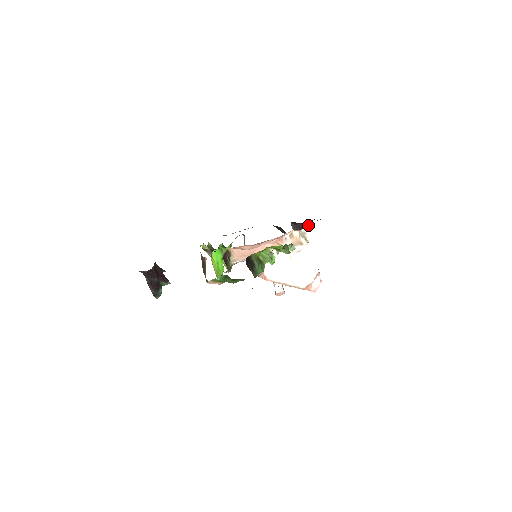
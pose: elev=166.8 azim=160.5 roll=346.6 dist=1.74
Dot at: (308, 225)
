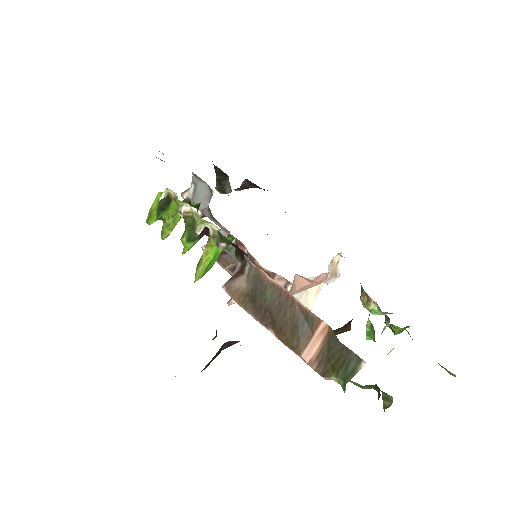
Dot at: occluded
